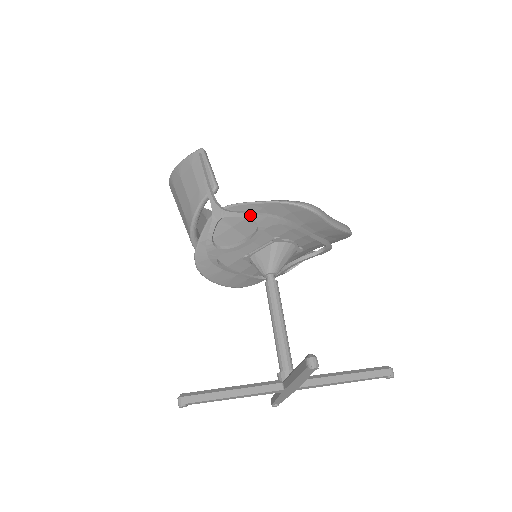
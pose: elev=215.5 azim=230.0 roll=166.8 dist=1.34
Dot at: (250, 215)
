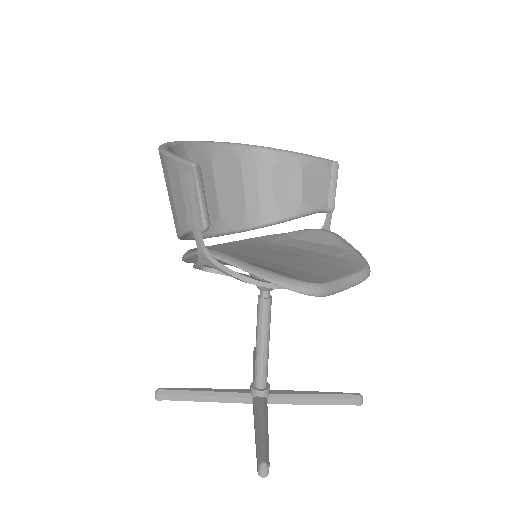
Dot at: (241, 280)
